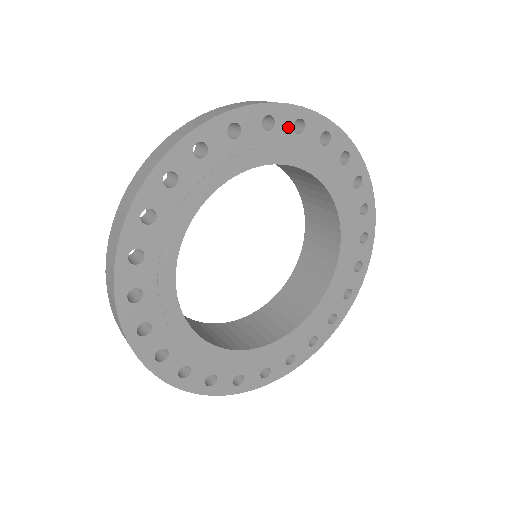
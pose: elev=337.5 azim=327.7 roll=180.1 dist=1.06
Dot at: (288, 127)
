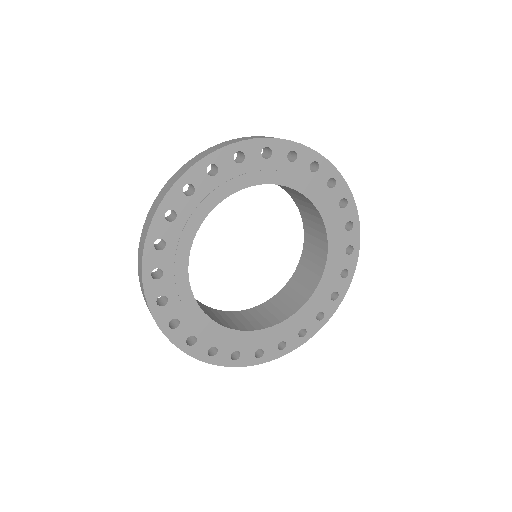
Dot at: (257, 156)
